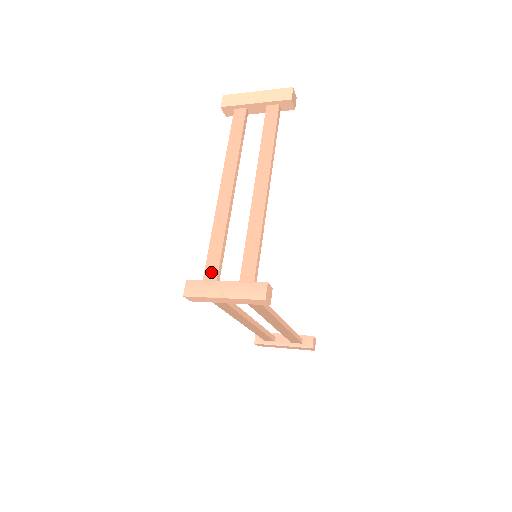
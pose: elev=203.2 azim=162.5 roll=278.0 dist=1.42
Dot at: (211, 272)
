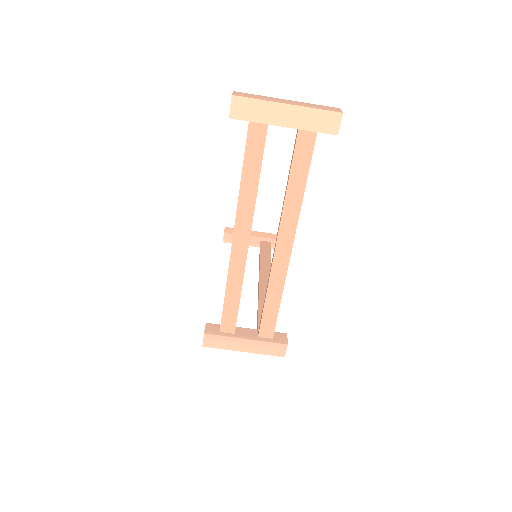
Dot at: (228, 325)
